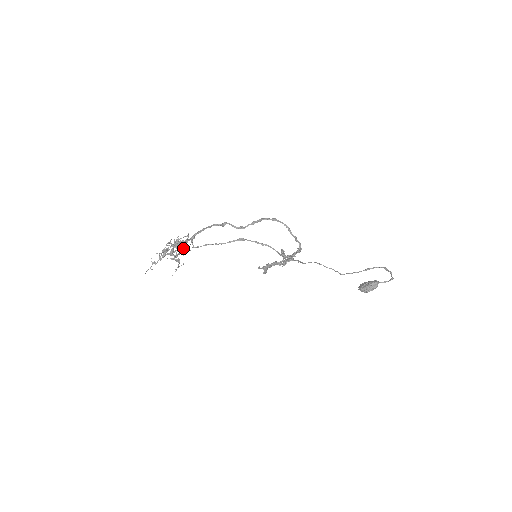
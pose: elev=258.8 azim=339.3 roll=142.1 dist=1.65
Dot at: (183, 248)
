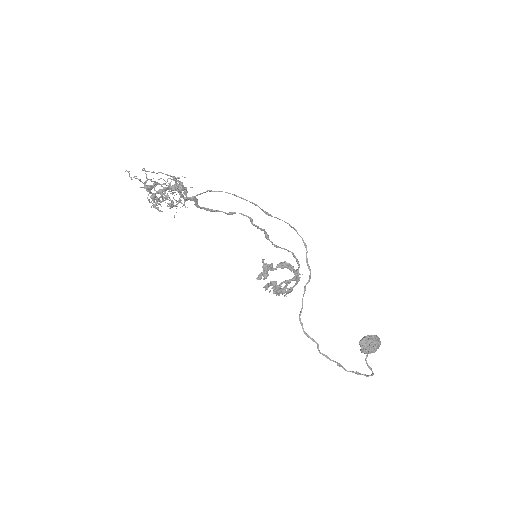
Dot at: (185, 192)
